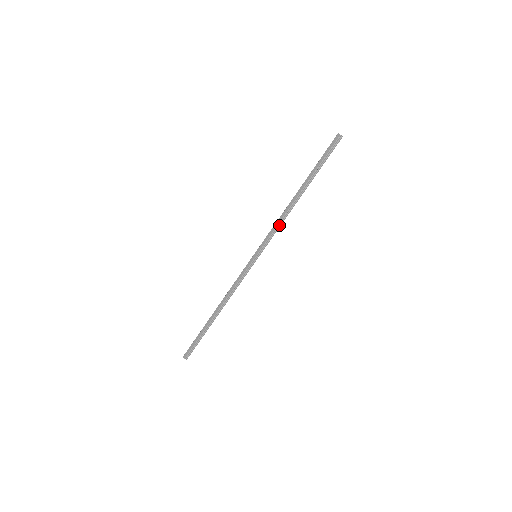
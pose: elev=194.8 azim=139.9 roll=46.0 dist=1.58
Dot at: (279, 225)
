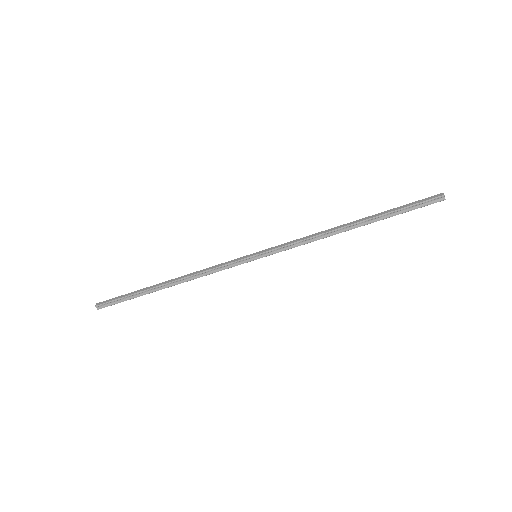
Dot at: (306, 241)
